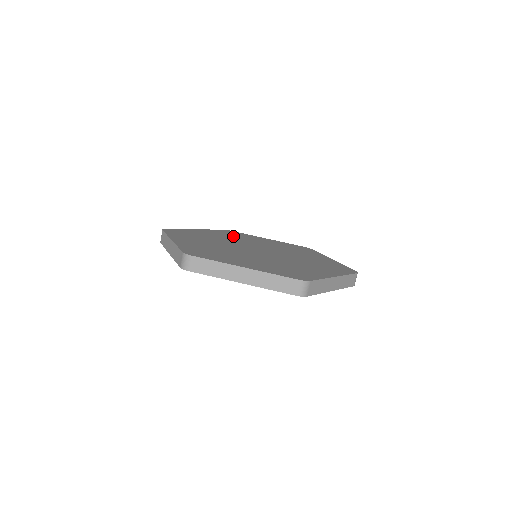
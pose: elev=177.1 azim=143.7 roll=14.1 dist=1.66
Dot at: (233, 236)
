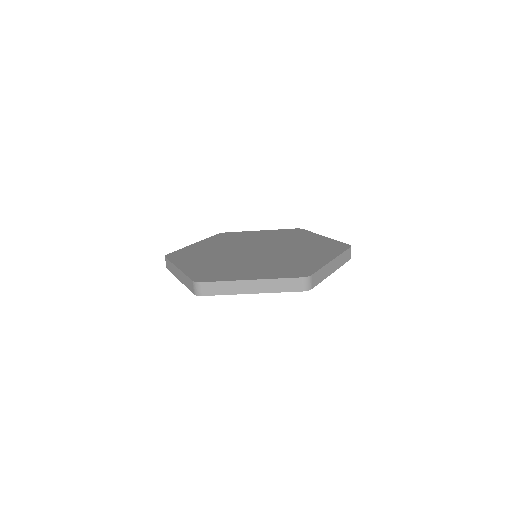
Dot at: (281, 236)
